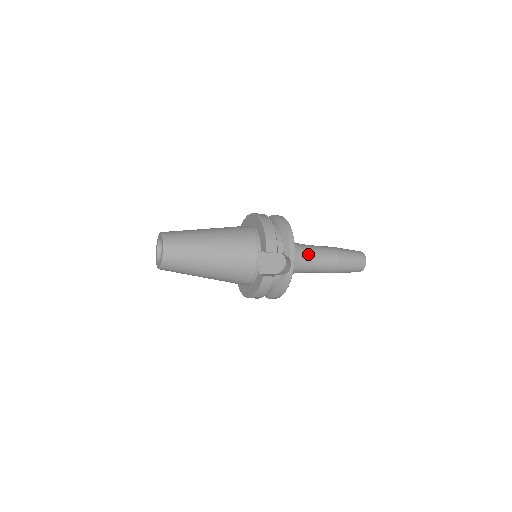
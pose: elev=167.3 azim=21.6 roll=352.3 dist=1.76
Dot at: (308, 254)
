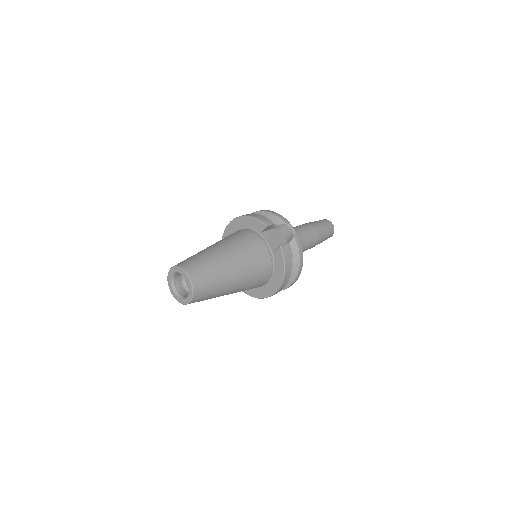
Dot at: occluded
